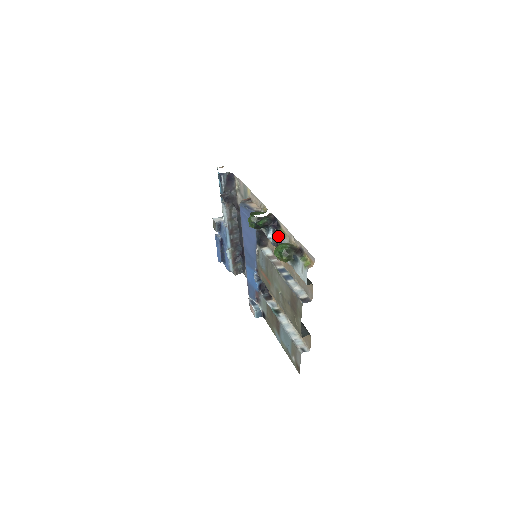
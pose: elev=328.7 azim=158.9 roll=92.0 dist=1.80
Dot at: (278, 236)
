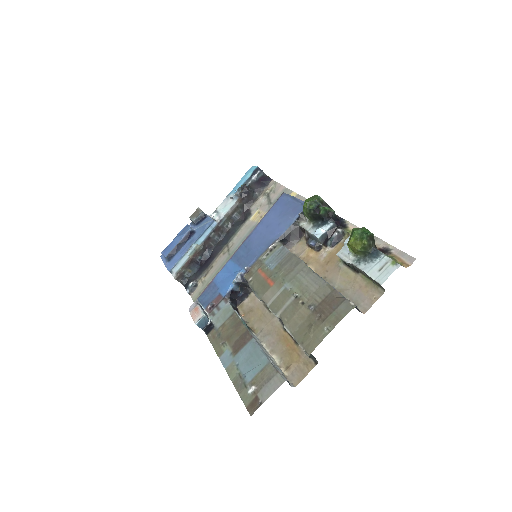
Dot at: (337, 234)
